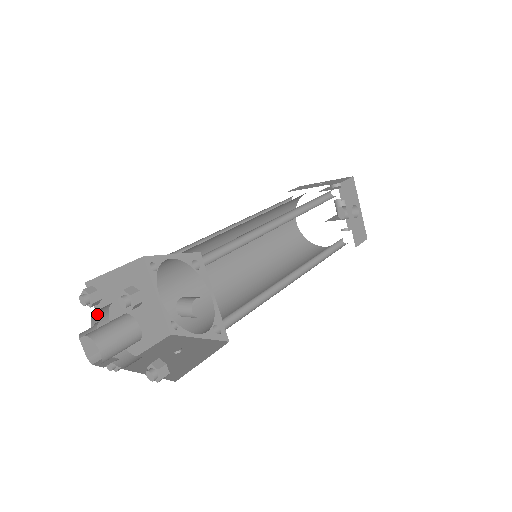
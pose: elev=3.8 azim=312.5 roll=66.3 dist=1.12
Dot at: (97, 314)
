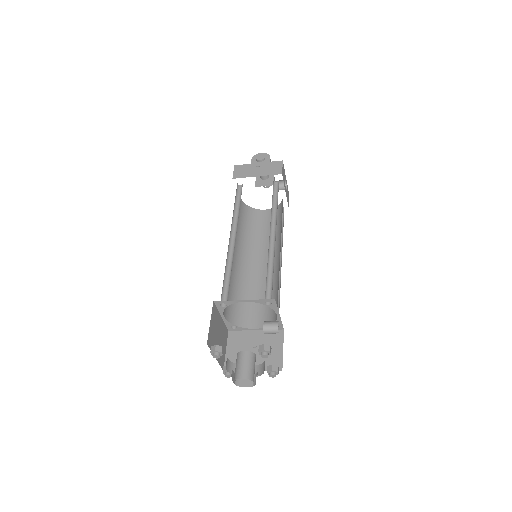
Dot at: occluded
